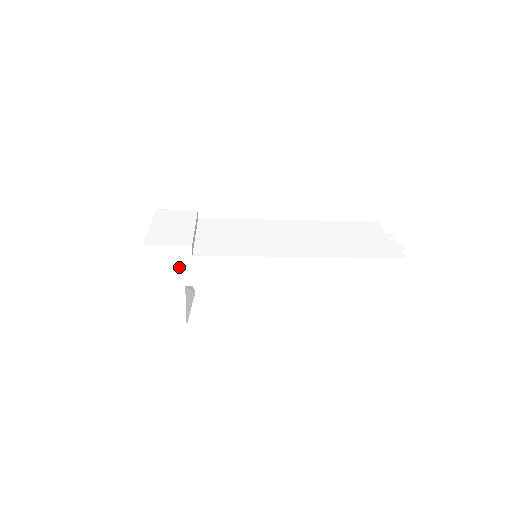
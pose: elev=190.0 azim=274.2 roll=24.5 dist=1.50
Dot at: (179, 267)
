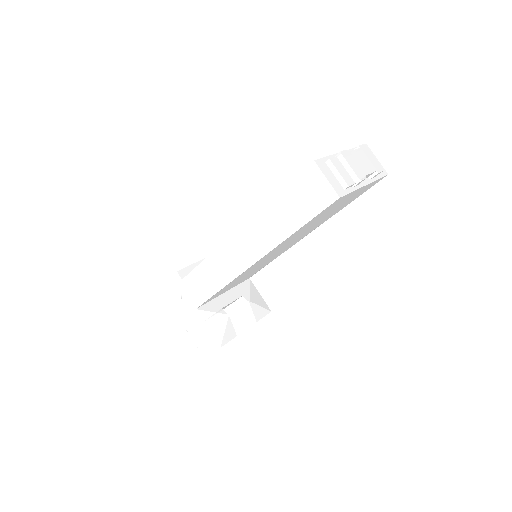
Dot at: (183, 294)
